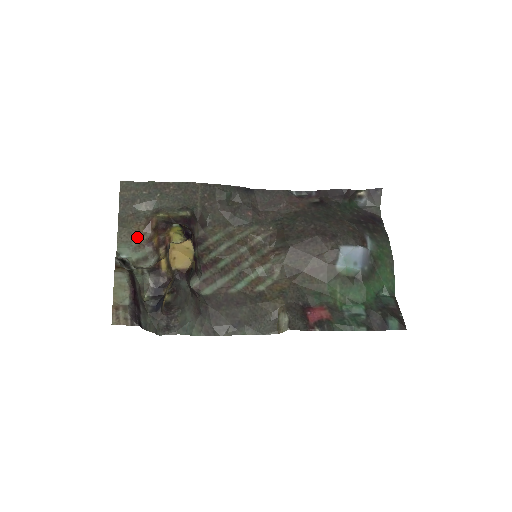
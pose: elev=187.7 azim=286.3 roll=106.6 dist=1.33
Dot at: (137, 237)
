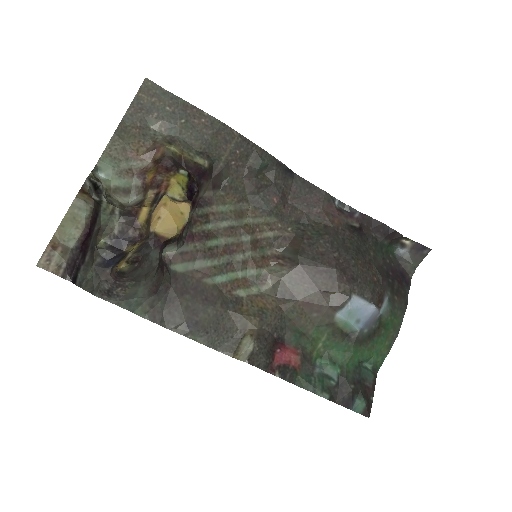
Dot at: (131, 159)
